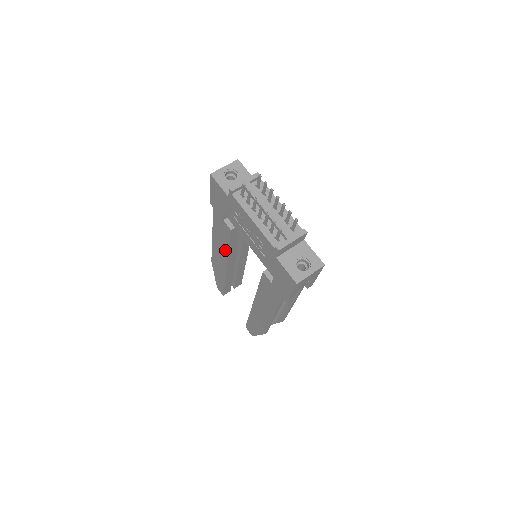
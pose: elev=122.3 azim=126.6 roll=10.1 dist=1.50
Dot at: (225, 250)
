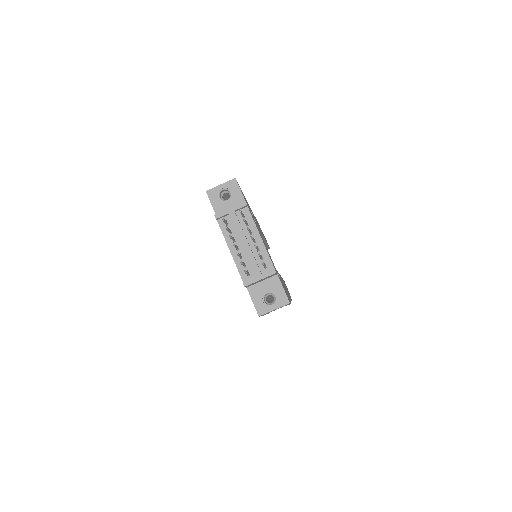
Dot at: occluded
